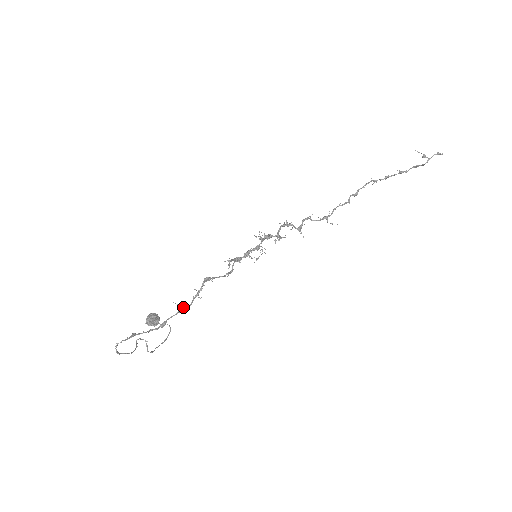
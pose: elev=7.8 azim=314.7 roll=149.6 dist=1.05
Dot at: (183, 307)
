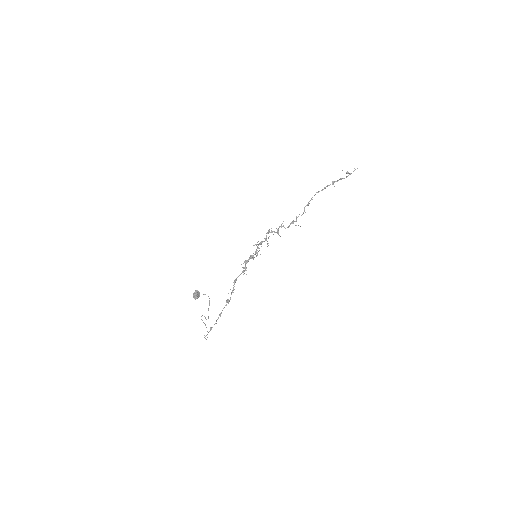
Dot at: (227, 302)
